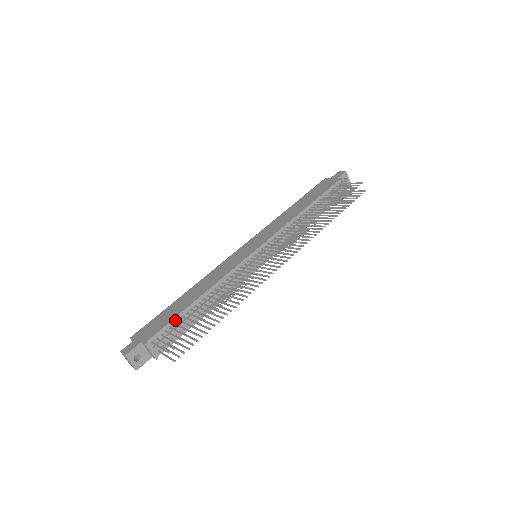
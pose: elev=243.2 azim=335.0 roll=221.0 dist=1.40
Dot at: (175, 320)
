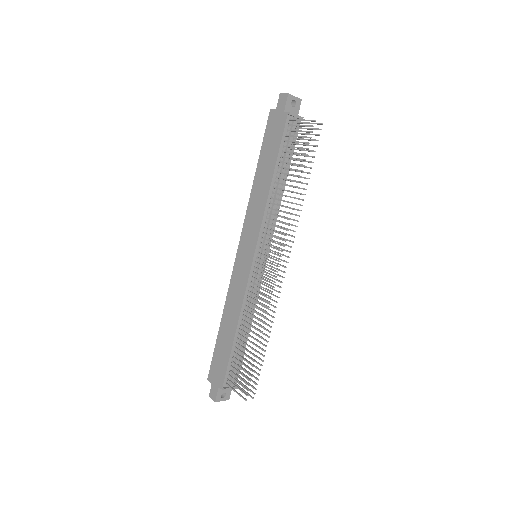
Dot at: (231, 359)
